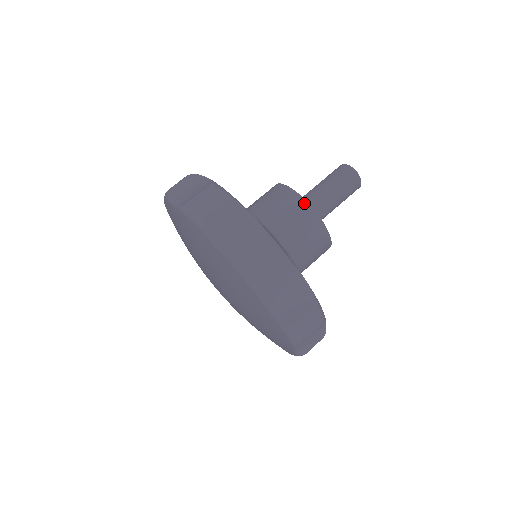
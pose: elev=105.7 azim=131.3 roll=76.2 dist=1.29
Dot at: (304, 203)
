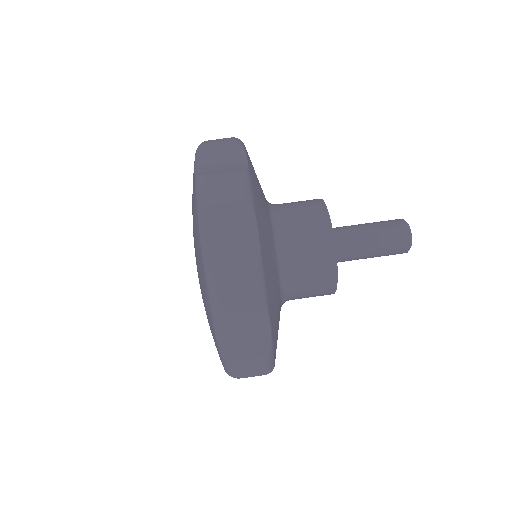
Dot at: (324, 210)
